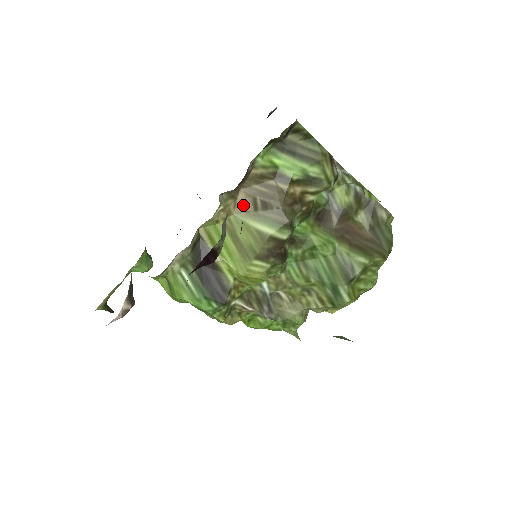
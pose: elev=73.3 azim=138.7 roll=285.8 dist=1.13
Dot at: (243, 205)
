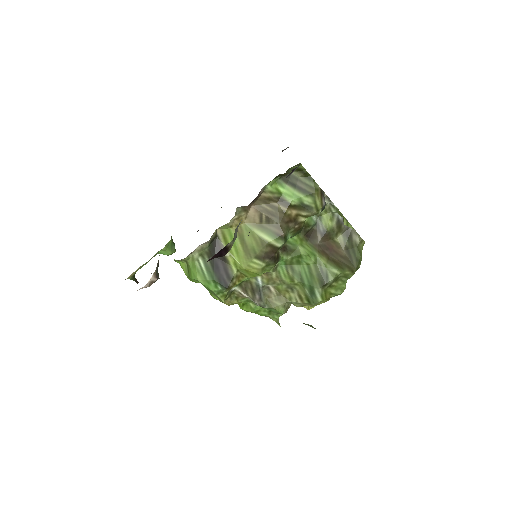
Dot at: (252, 217)
